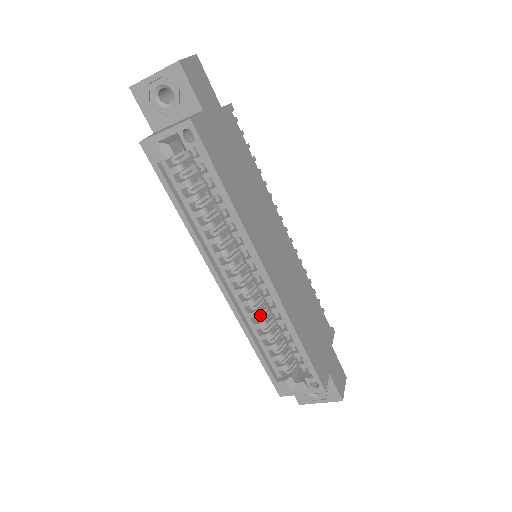
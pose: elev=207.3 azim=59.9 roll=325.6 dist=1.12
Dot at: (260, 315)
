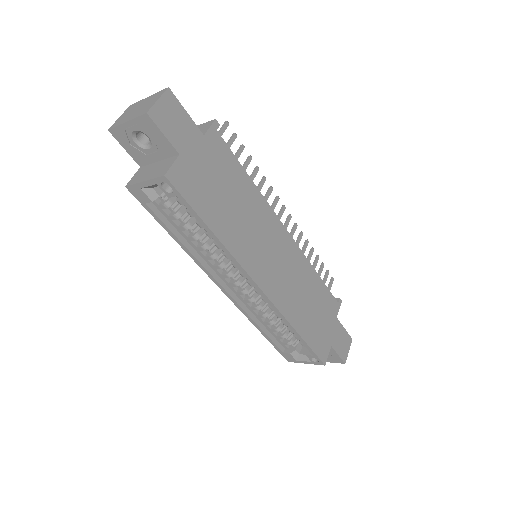
Dot at: (262, 308)
